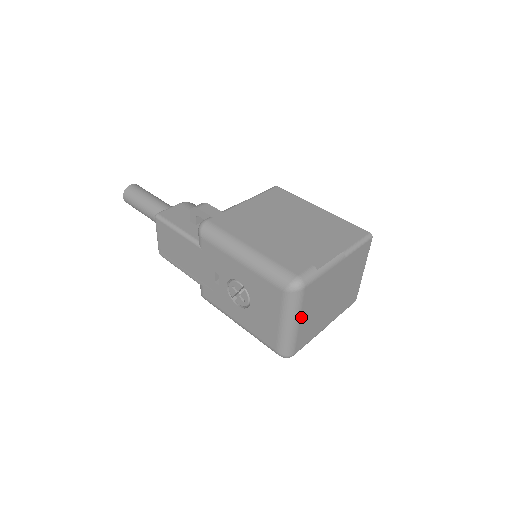
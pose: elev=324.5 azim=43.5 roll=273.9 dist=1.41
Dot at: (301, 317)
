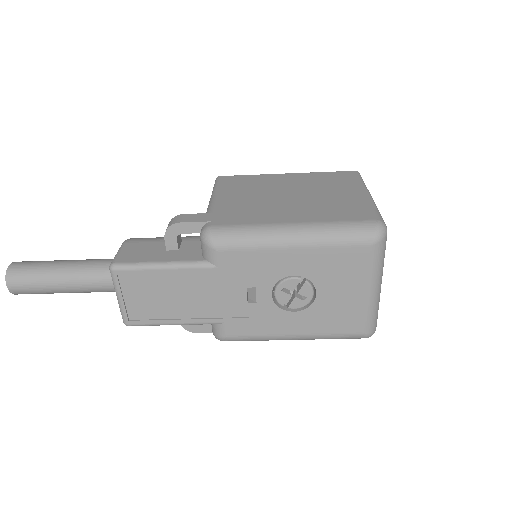
Dot at: occluded
